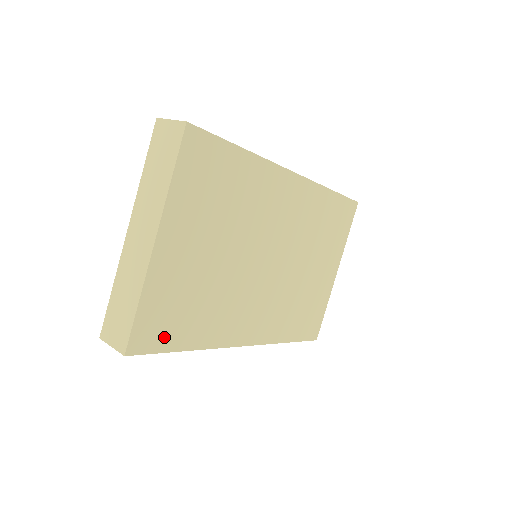
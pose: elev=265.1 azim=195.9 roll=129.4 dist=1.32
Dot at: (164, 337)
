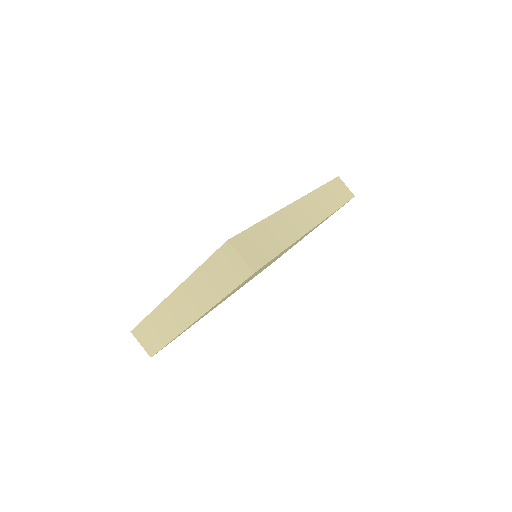
Dot at: occluded
